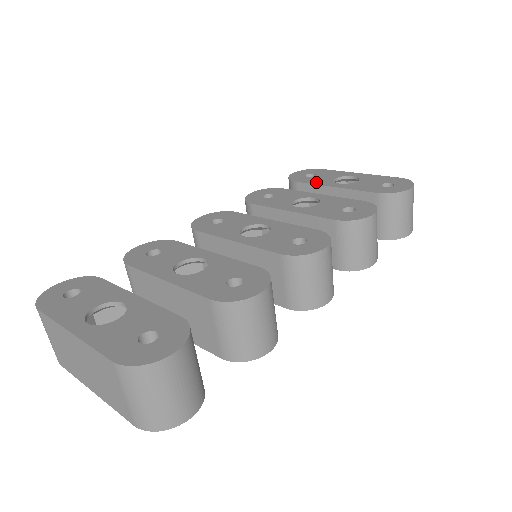
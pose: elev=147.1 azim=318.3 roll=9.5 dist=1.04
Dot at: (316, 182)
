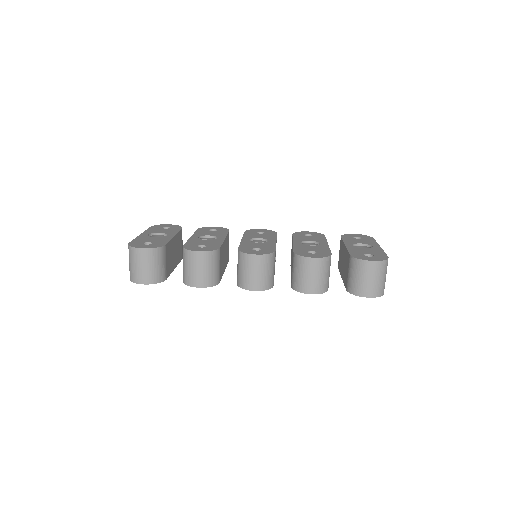
Dot at: (347, 240)
